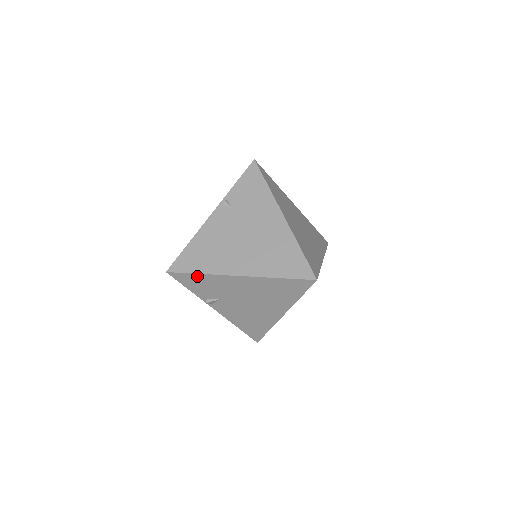
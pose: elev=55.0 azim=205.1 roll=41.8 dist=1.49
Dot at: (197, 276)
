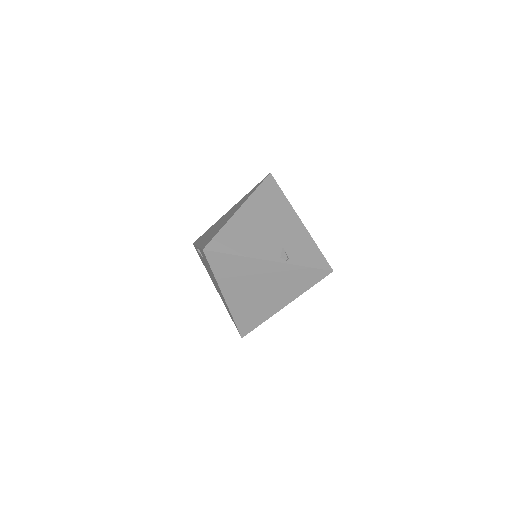
Dot at: occluded
